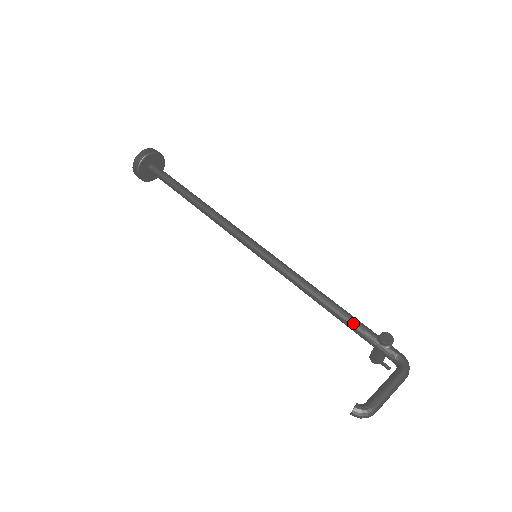
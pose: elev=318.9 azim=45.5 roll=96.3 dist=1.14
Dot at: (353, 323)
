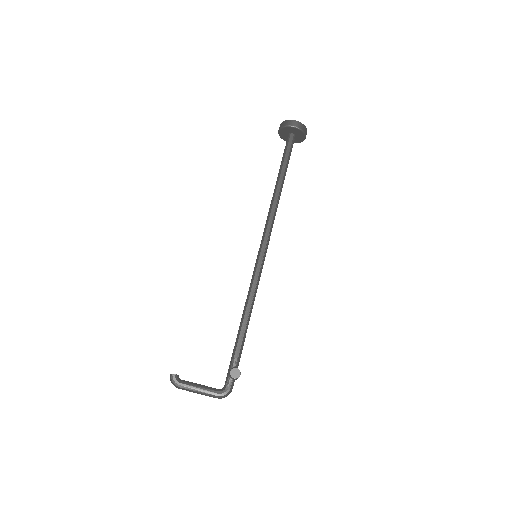
Dot at: (236, 347)
